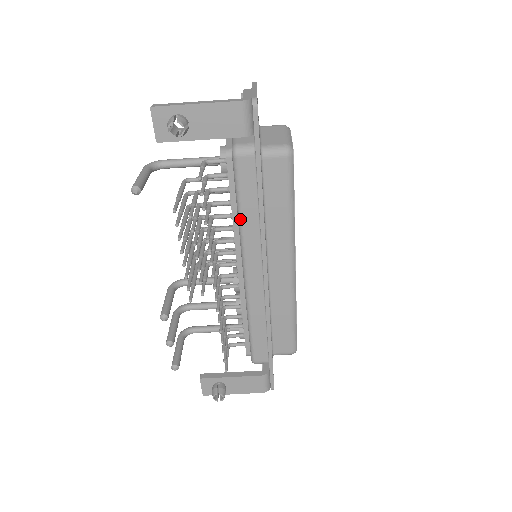
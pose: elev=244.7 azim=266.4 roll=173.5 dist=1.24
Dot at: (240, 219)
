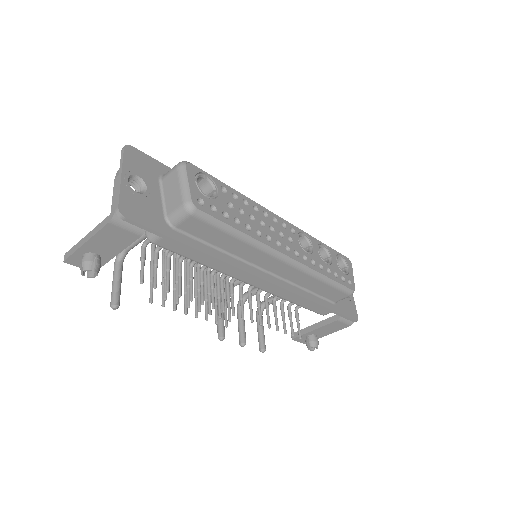
Dot at: (206, 266)
